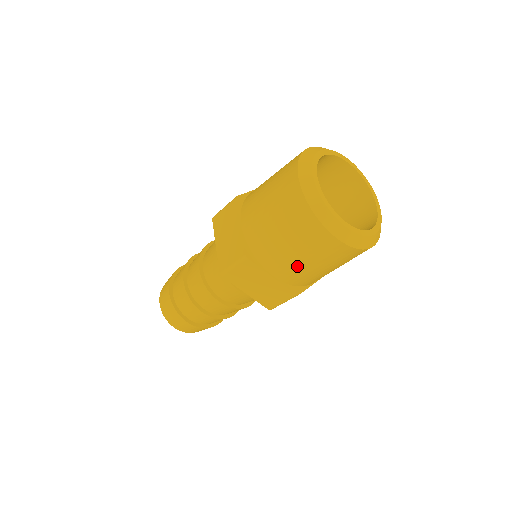
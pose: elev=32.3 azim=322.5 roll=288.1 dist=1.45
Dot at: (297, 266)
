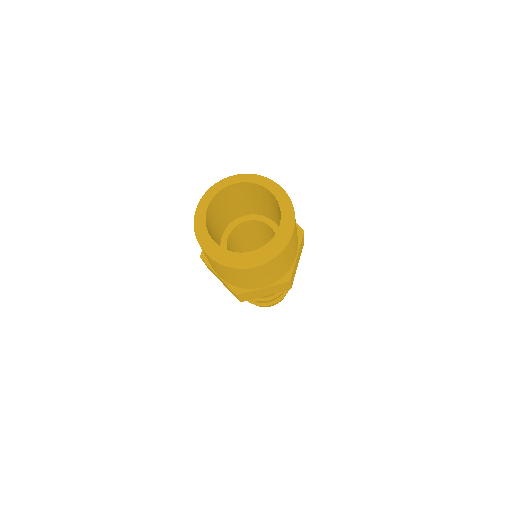
Dot at: (218, 272)
